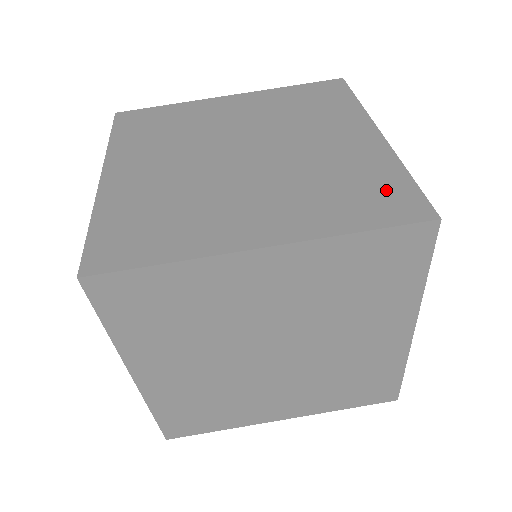
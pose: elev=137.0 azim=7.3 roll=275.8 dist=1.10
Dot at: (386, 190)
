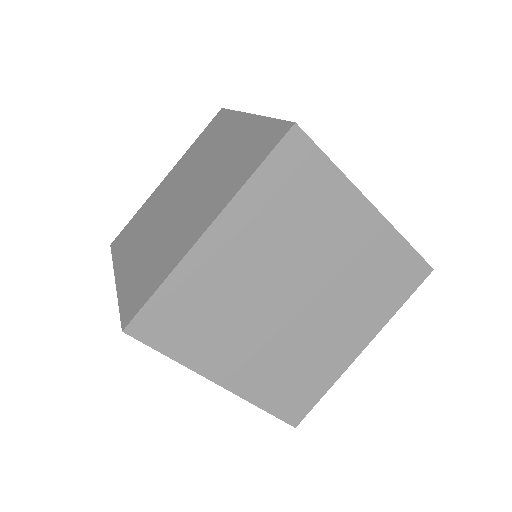
Dot at: (305, 395)
